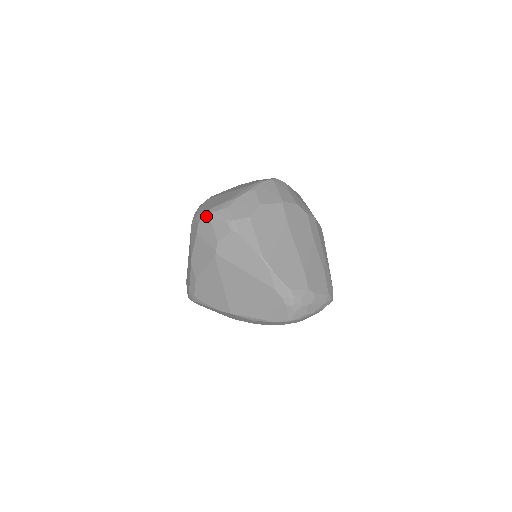
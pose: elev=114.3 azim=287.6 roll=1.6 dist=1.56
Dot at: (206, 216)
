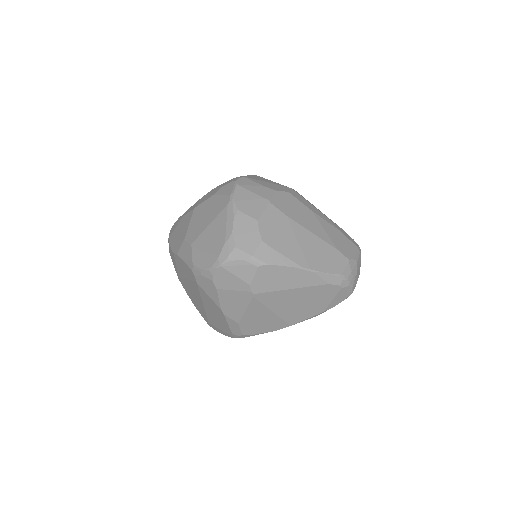
Dot at: (218, 270)
